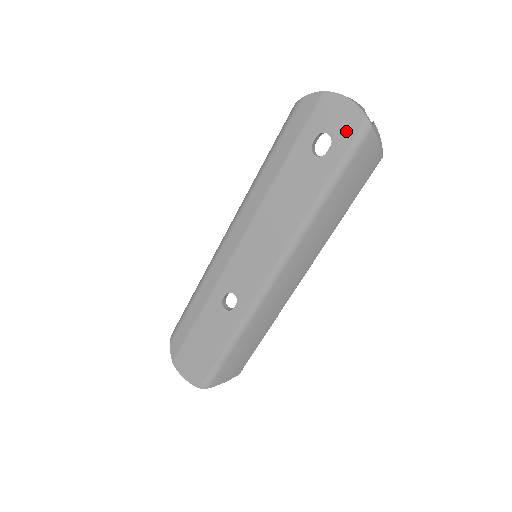
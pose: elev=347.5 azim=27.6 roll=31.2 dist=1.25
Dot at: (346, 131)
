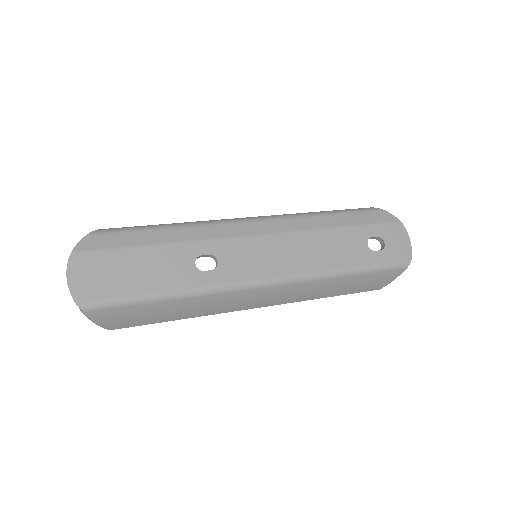
Dot at: (396, 253)
